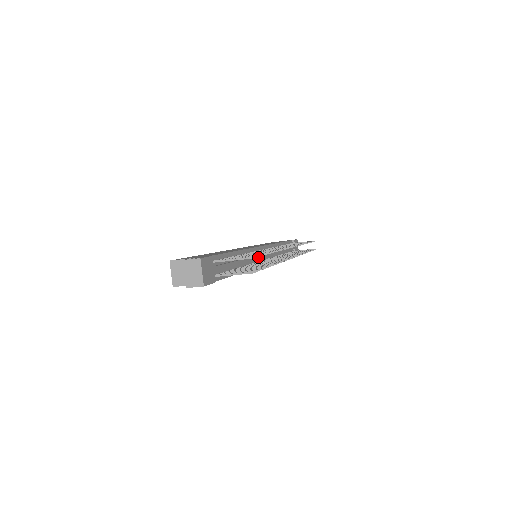
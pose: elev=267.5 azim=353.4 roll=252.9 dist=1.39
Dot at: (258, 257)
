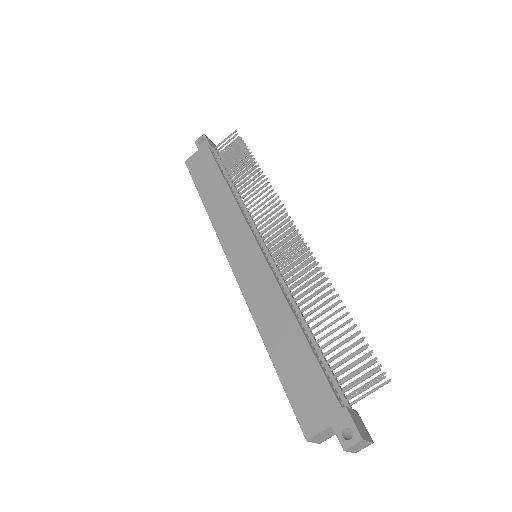
Dot at: (280, 274)
